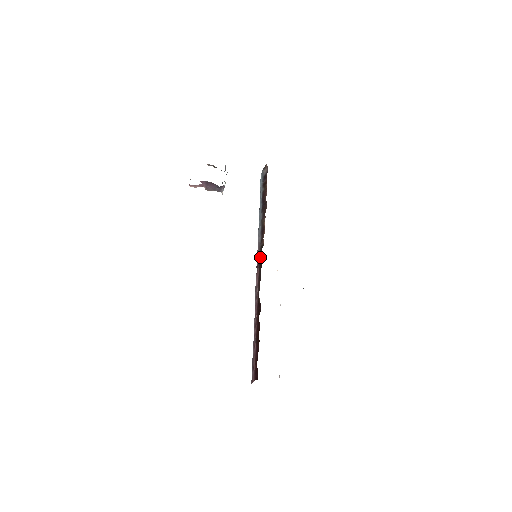
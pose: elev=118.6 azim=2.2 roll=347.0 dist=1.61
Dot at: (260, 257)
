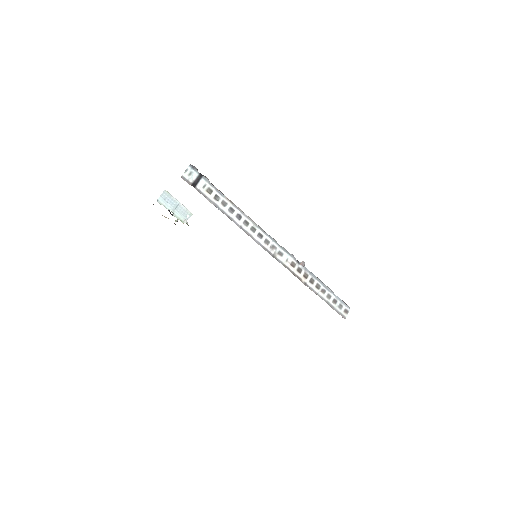
Dot at: occluded
